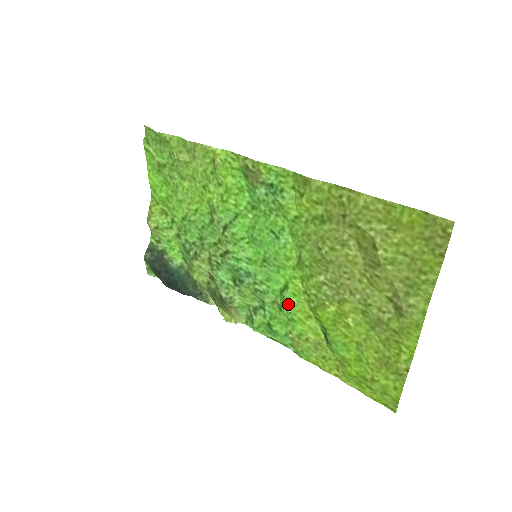
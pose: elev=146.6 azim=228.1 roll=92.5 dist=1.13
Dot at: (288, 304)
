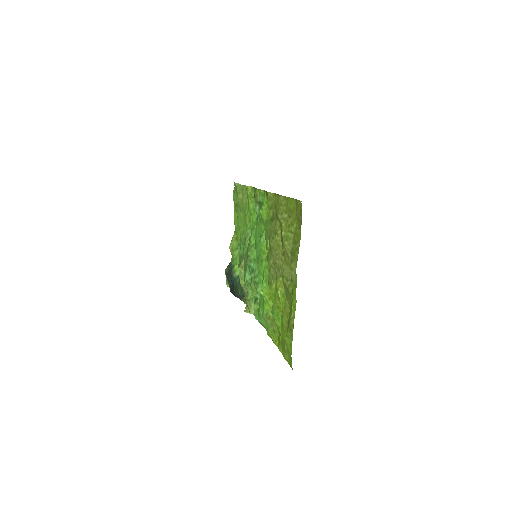
Dot at: (262, 288)
